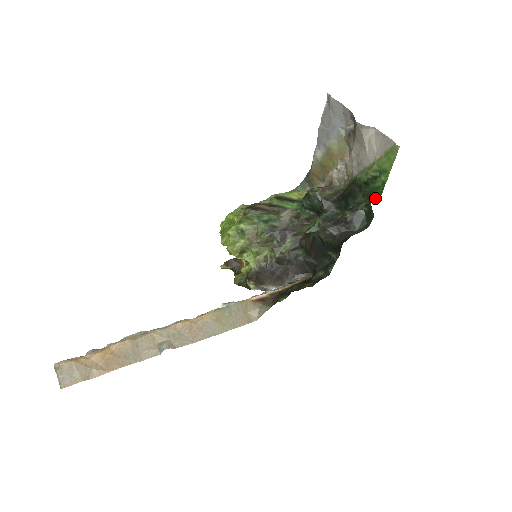
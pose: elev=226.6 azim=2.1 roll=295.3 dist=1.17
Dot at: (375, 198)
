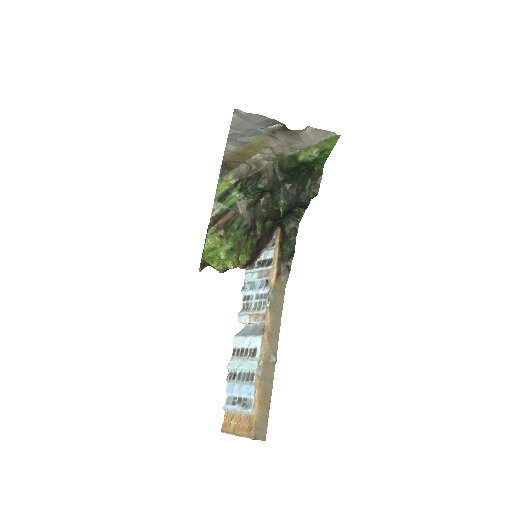
Dot at: (318, 165)
